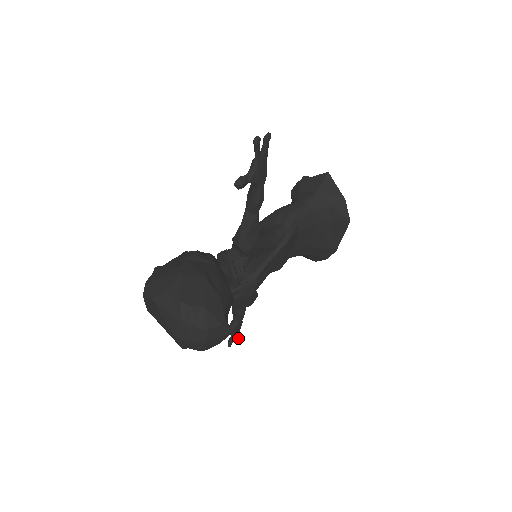
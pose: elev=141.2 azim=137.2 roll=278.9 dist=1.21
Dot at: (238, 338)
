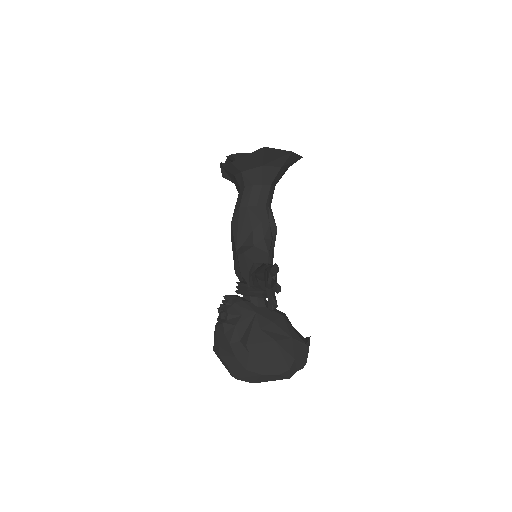
Dot at: occluded
